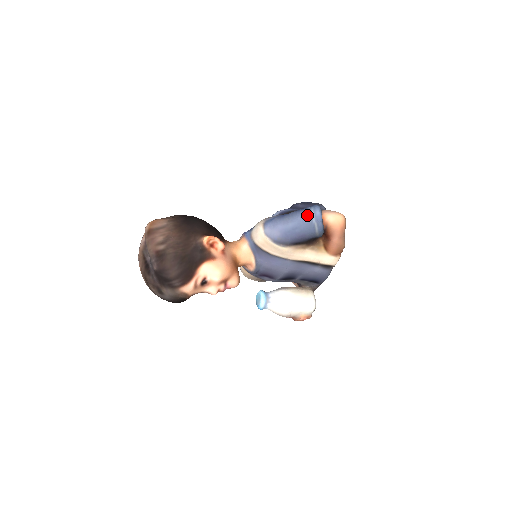
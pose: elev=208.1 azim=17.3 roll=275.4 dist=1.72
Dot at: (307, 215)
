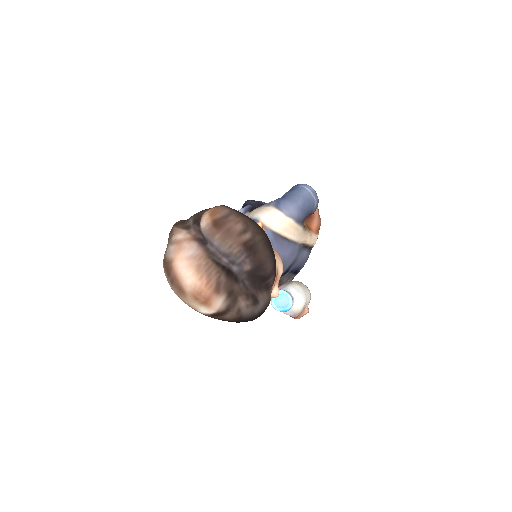
Dot at: (305, 191)
